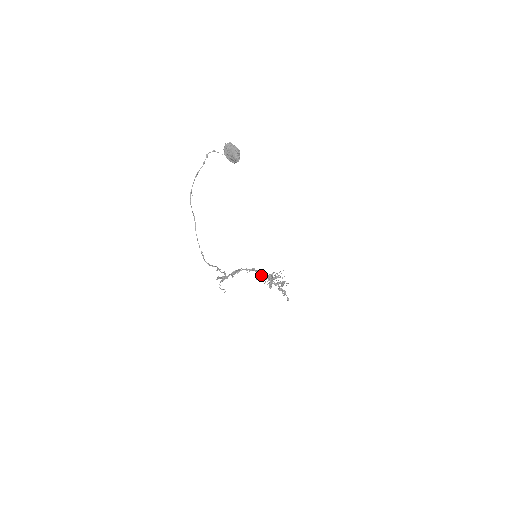
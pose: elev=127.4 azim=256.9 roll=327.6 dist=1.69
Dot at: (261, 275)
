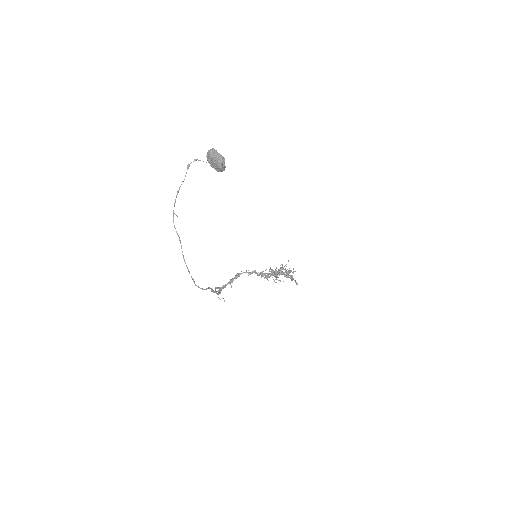
Dot at: (263, 276)
